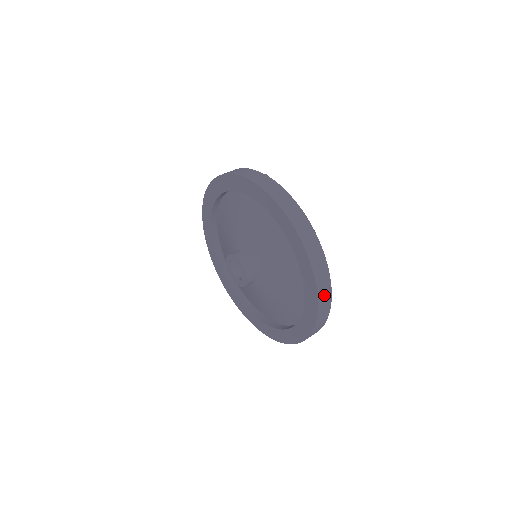
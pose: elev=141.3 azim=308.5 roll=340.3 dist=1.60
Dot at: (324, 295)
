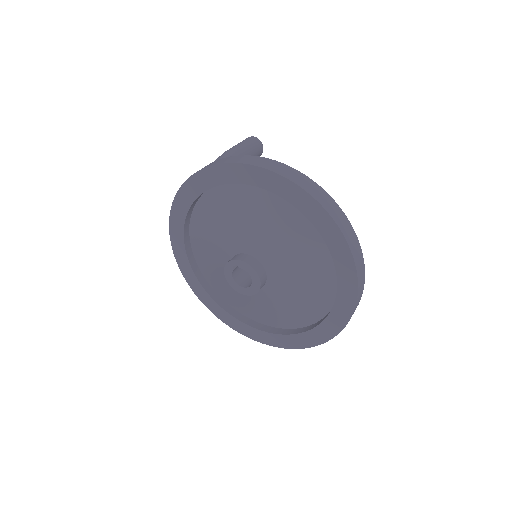
Dot at: occluded
